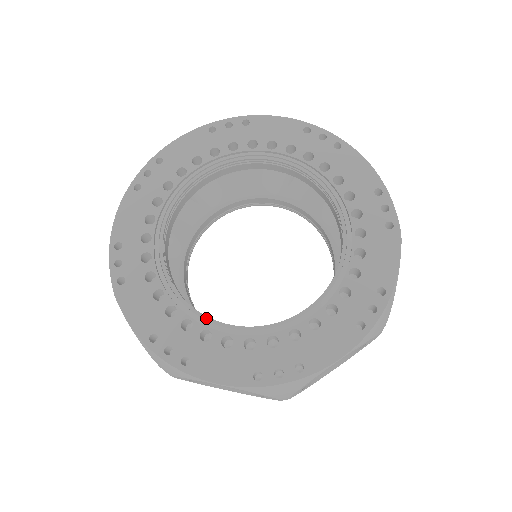
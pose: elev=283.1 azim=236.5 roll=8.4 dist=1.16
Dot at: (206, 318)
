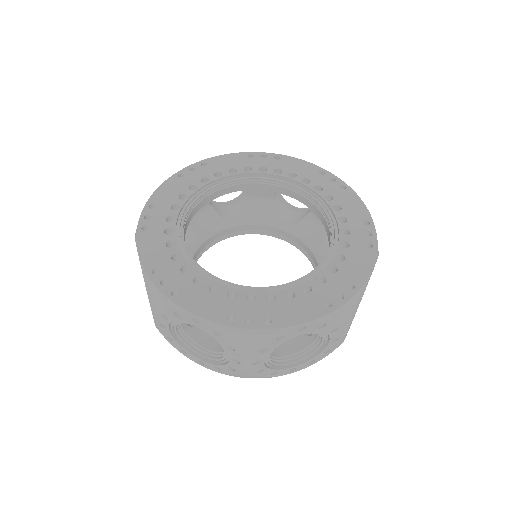
Dot at: (203, 269)
